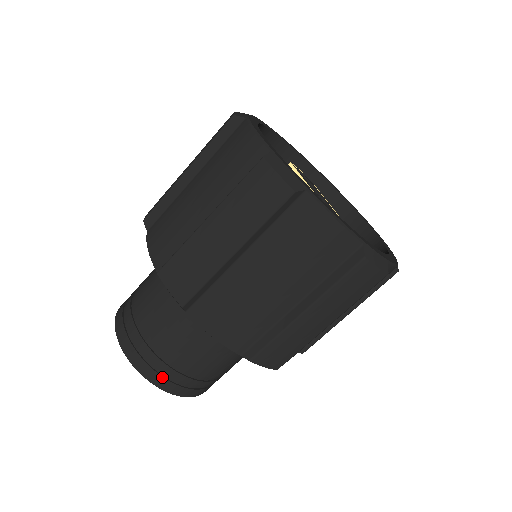
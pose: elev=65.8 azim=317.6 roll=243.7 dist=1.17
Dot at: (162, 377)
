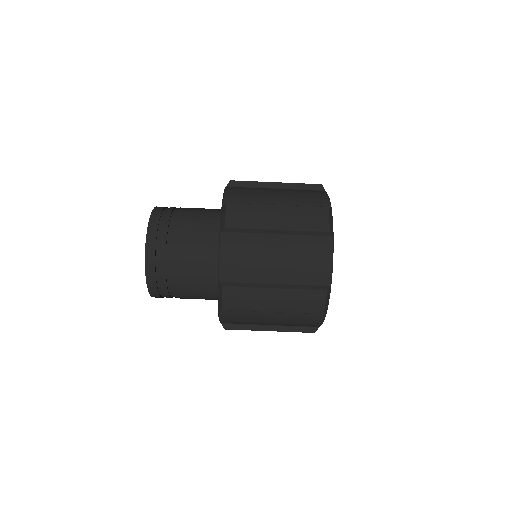
Dot at: (155, 256)
